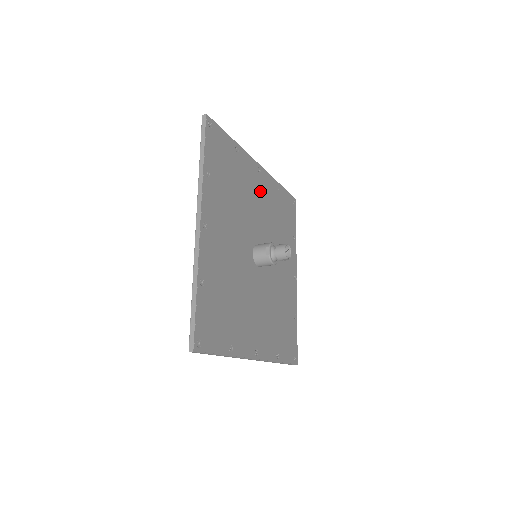
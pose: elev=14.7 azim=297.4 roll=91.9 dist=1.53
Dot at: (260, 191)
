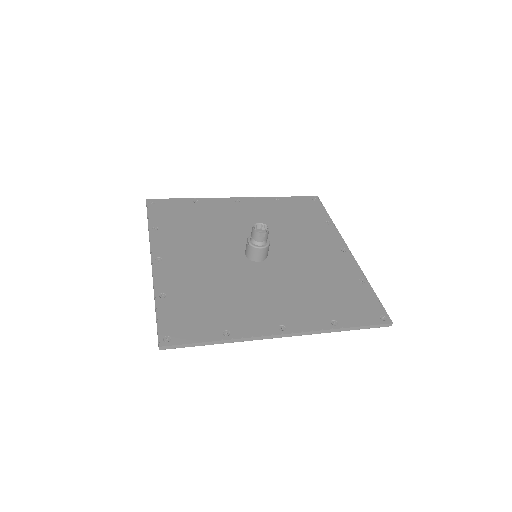
Dot at: (244, 212)
